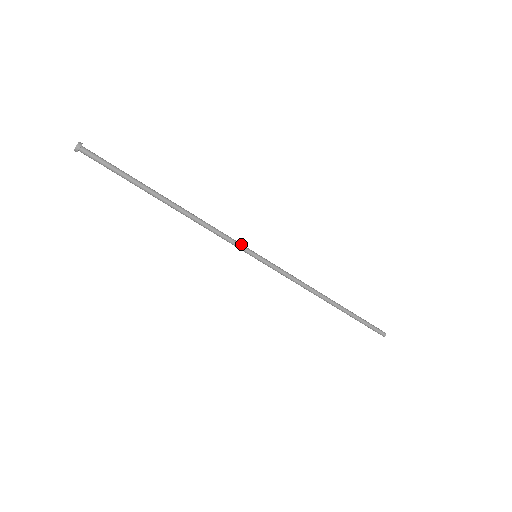
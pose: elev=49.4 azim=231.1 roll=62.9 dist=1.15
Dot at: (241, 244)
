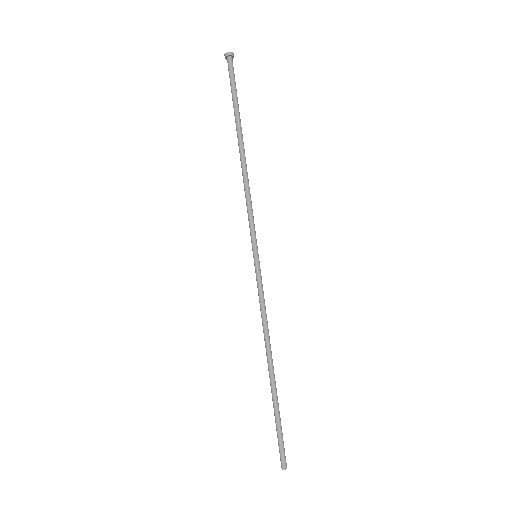
Dot at: (255, 233)
